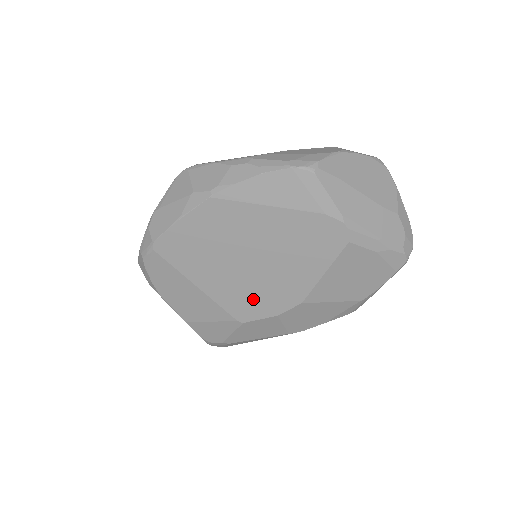
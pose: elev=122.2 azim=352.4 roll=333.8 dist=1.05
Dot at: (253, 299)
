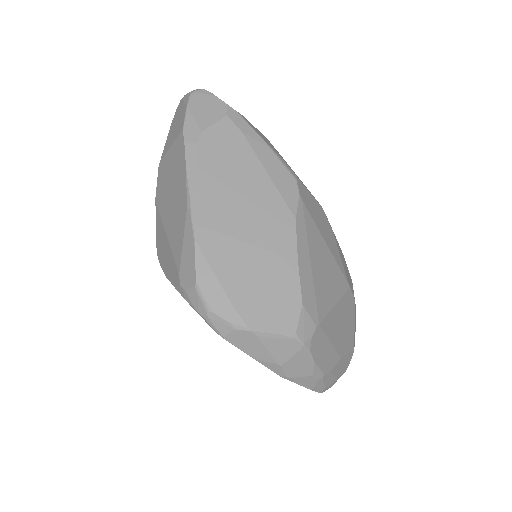
Dot at: occluded
